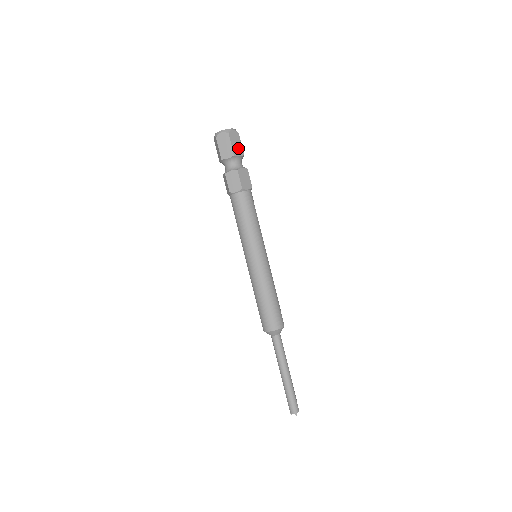
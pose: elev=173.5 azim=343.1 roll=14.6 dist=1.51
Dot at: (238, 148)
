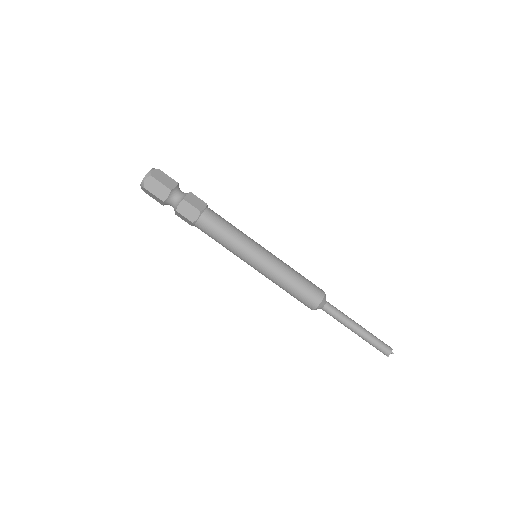
Dot at: (169, 181)
